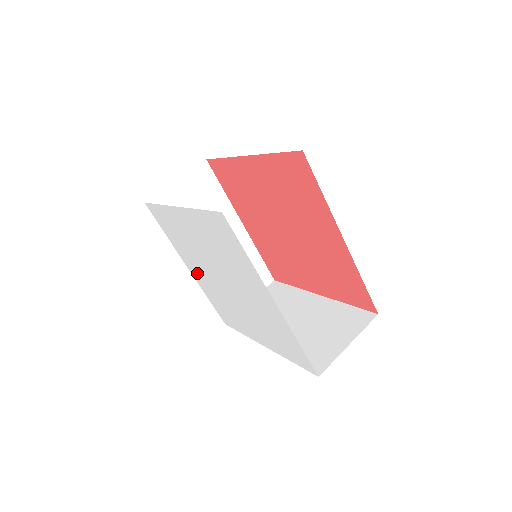
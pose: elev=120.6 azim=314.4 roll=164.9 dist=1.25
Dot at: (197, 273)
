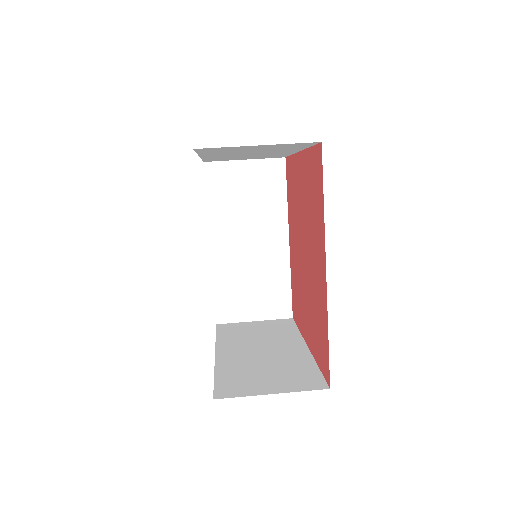
Dot at: occluded
